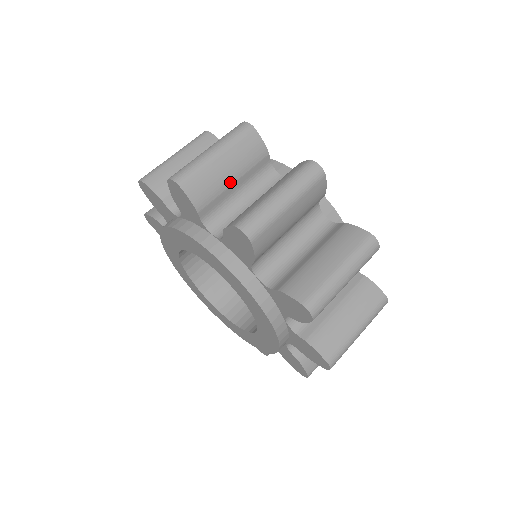
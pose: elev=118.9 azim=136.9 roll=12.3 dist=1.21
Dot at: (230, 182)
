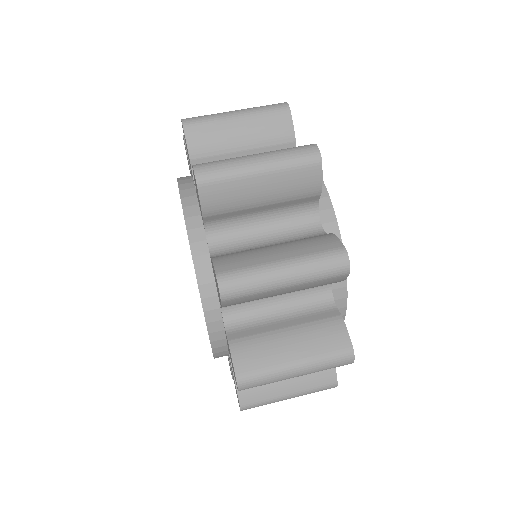
Dot at: (257, 204)
